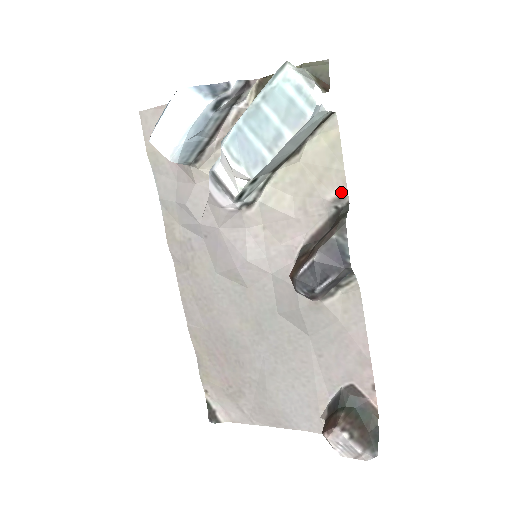
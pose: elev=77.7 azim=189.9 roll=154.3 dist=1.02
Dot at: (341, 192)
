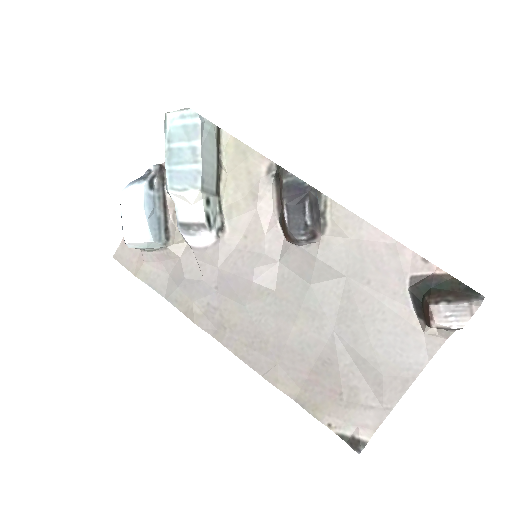
Dot at: (266, 164)
